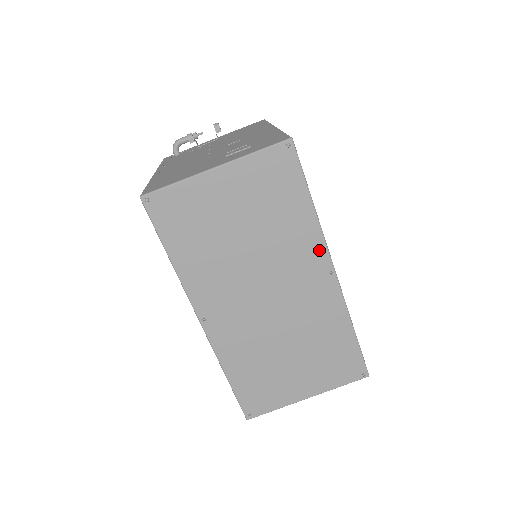
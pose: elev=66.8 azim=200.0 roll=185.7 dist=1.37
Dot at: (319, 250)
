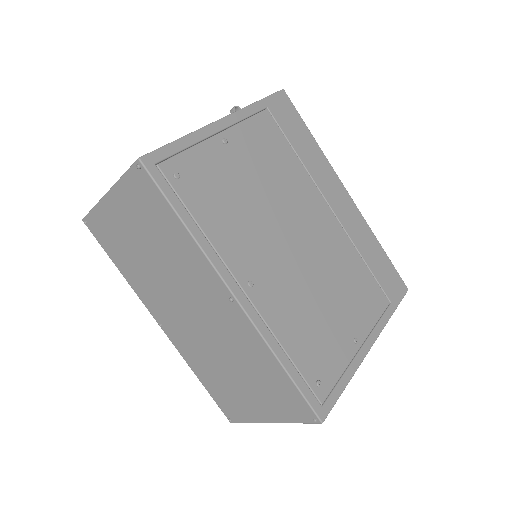
Dot at: (211, 274)
